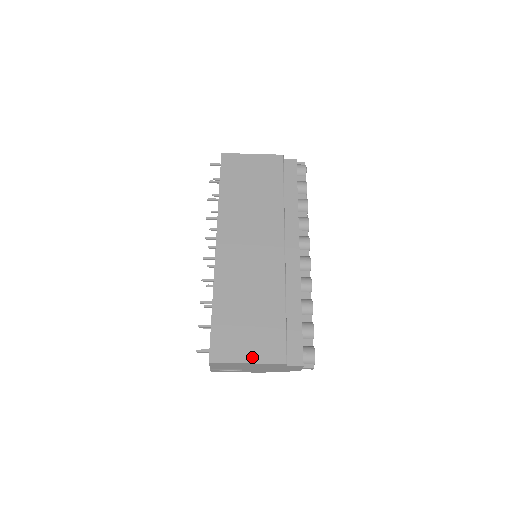
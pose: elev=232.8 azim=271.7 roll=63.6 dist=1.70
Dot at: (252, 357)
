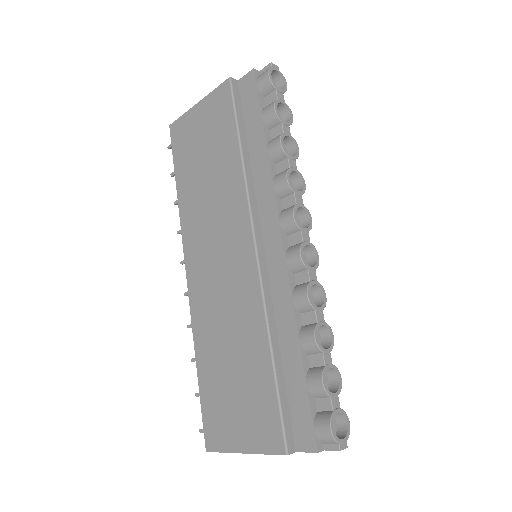
Dot at: (245, 443)
